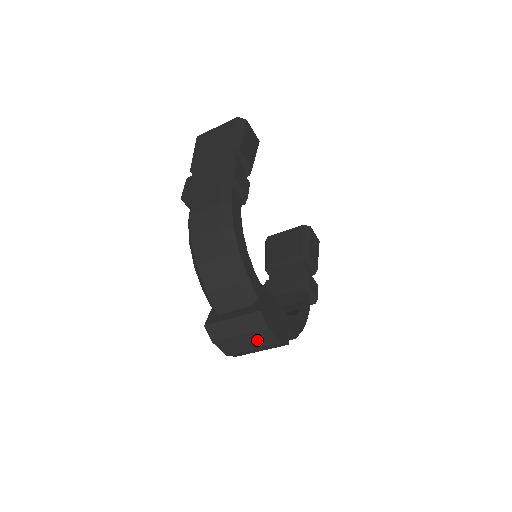
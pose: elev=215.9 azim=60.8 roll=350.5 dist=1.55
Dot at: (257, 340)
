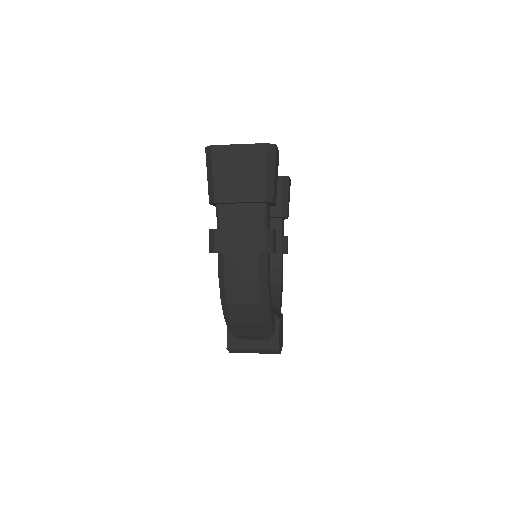
Dot at: occluded
